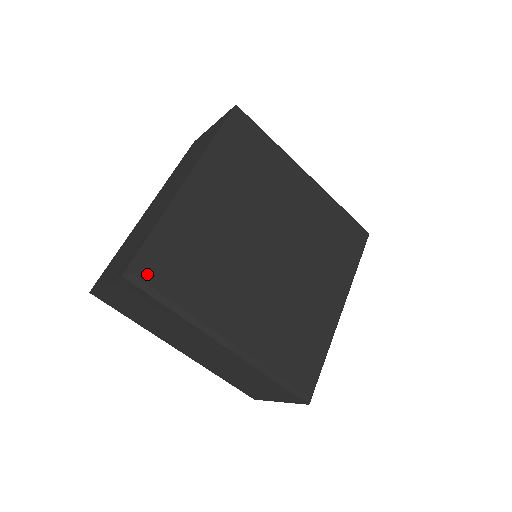
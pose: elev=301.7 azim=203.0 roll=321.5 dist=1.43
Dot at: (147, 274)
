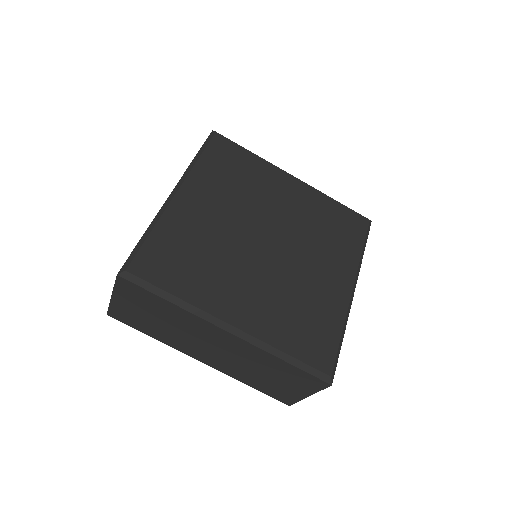
Dot at: (140, 270)
